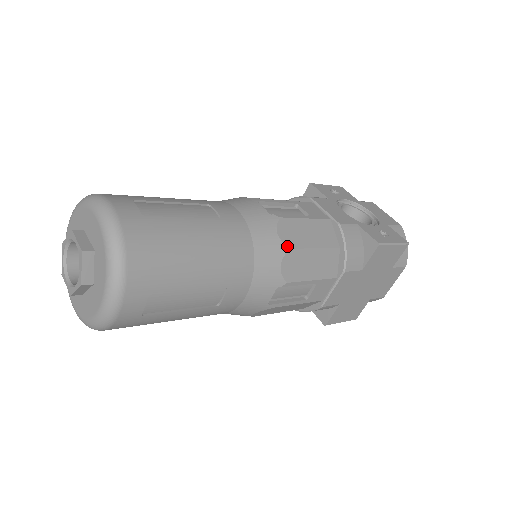
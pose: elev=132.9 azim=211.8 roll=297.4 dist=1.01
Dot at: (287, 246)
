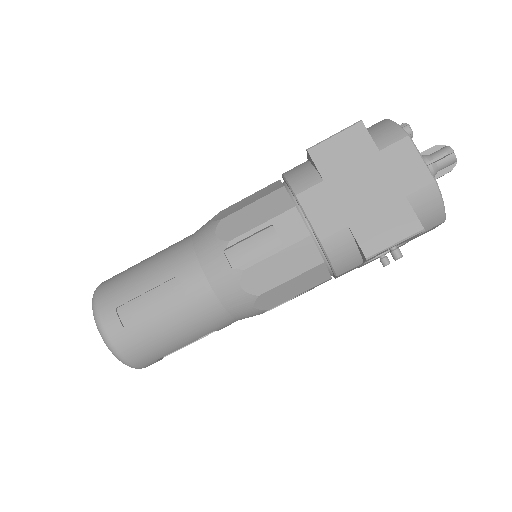
Dot at: (218, 220)
